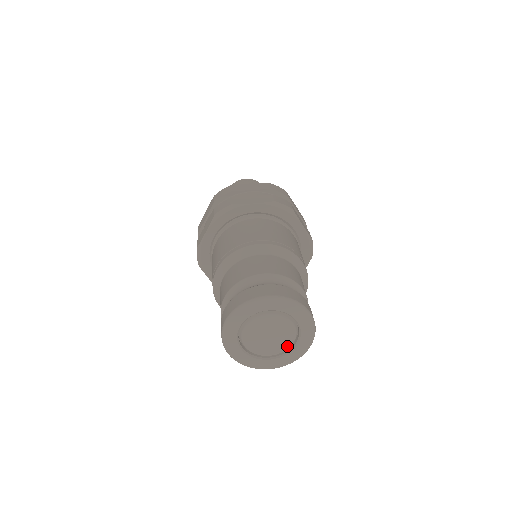
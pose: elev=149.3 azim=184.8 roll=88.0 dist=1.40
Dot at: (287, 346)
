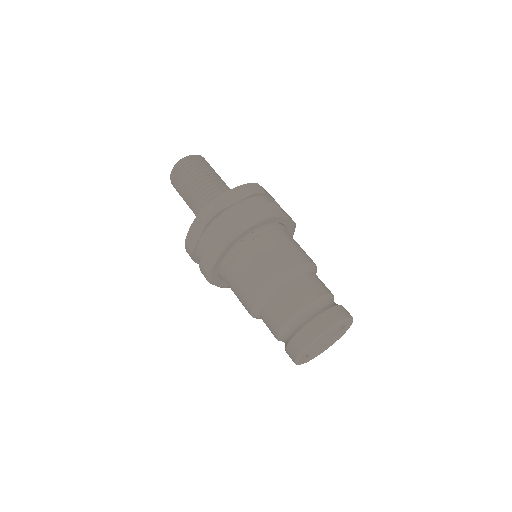
Dot at: (334, 339)
